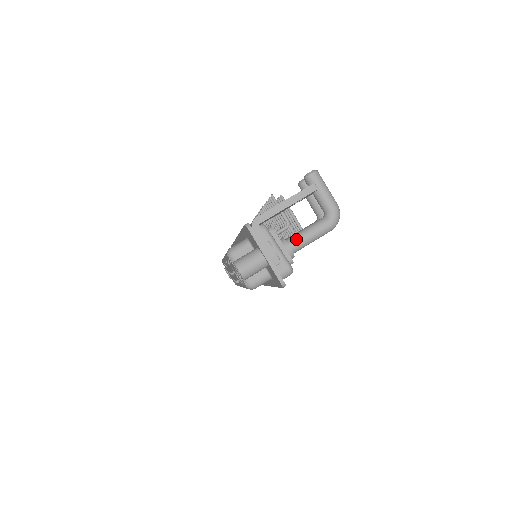
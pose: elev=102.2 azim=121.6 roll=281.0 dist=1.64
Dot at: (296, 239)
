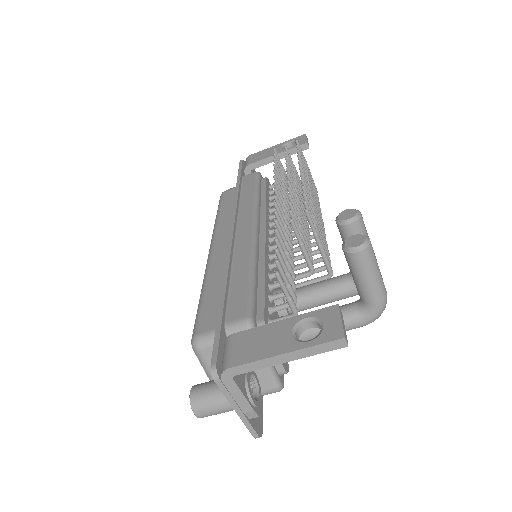
Dot at: (302, 334)
